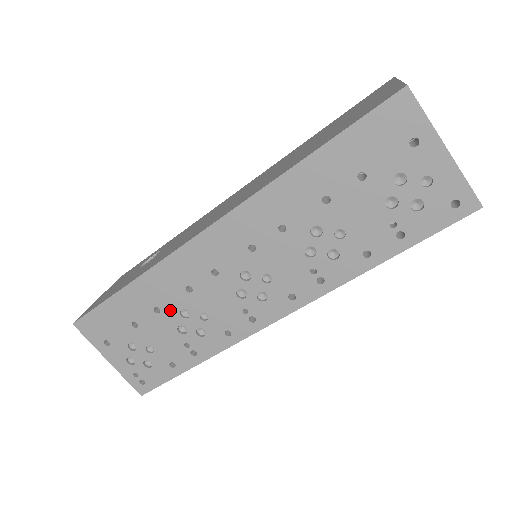
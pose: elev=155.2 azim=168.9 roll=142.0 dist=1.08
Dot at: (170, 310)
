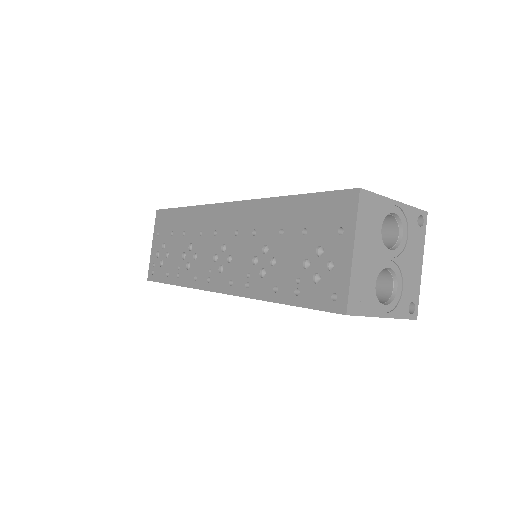
Dot at: (188, 239)
